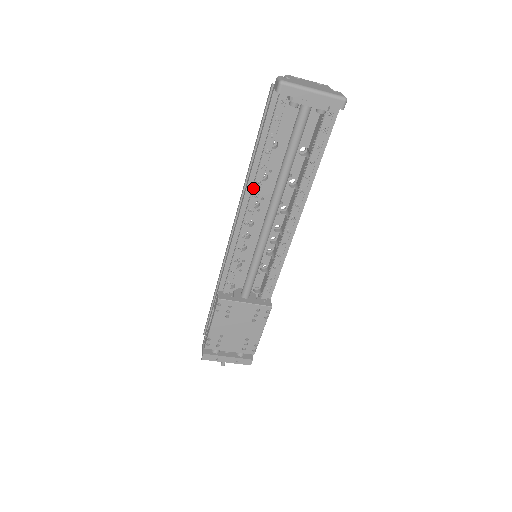
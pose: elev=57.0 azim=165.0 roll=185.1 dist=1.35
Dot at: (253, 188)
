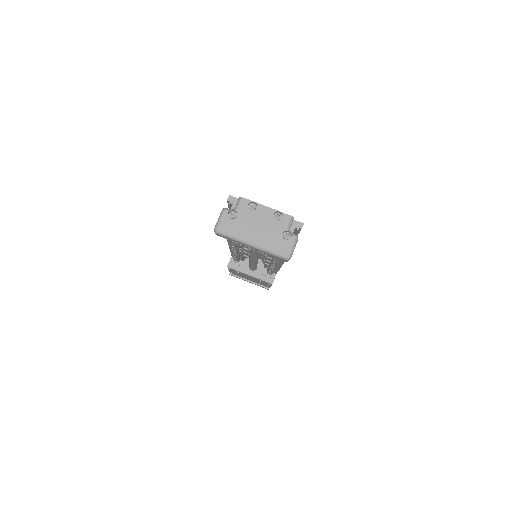
Dot at: (230, 244)
